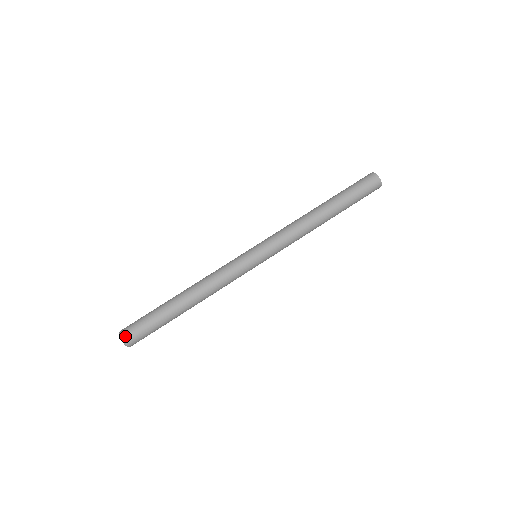
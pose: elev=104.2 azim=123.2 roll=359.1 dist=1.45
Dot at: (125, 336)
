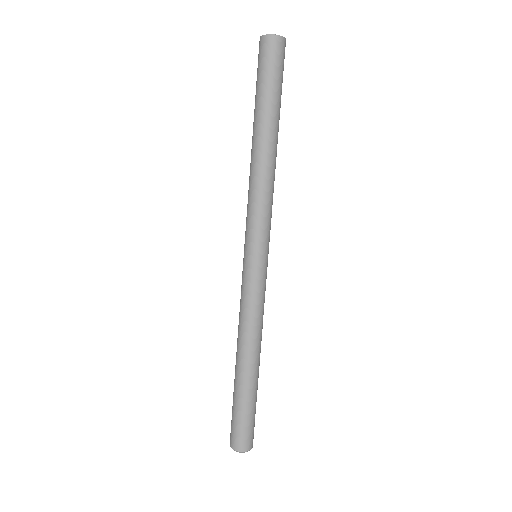
Dot at: (233, 445)
